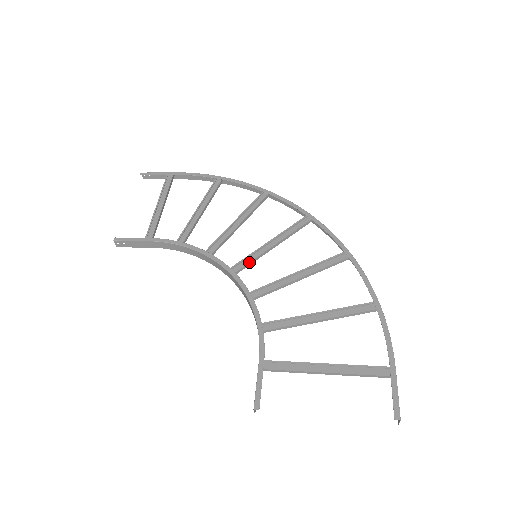
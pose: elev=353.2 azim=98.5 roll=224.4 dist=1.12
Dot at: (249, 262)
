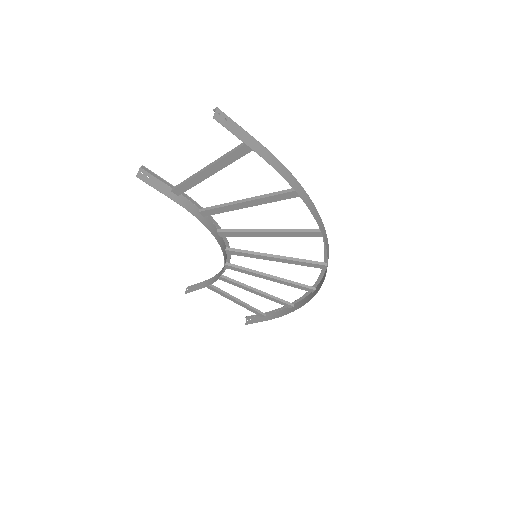
Dot at: (246, 250)
